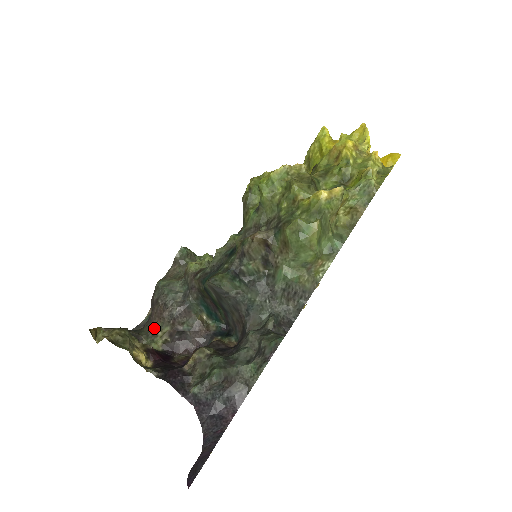
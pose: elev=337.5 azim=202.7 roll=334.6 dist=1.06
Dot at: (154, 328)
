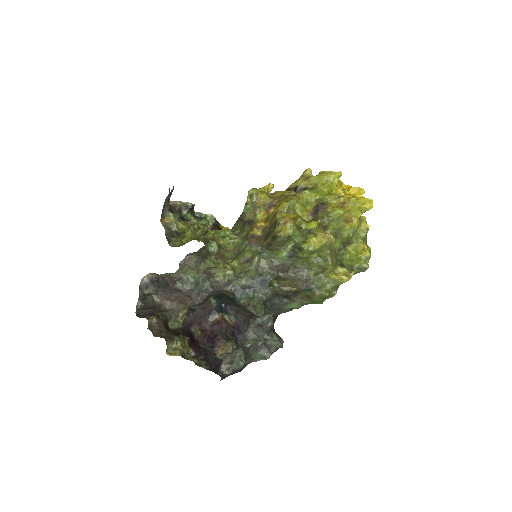
Dot at: (175, 309)
